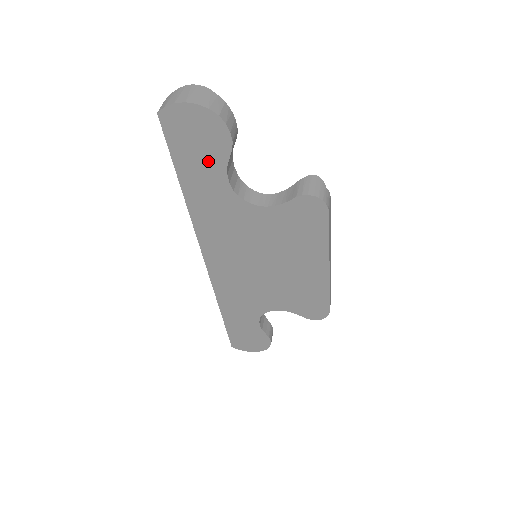
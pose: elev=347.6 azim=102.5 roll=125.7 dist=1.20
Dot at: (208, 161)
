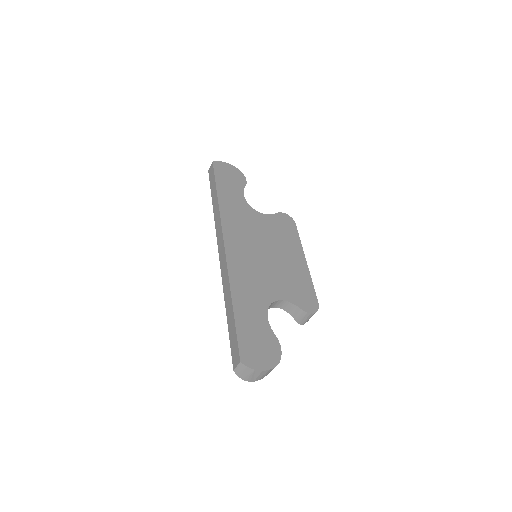
Dot at: (234, 185)
